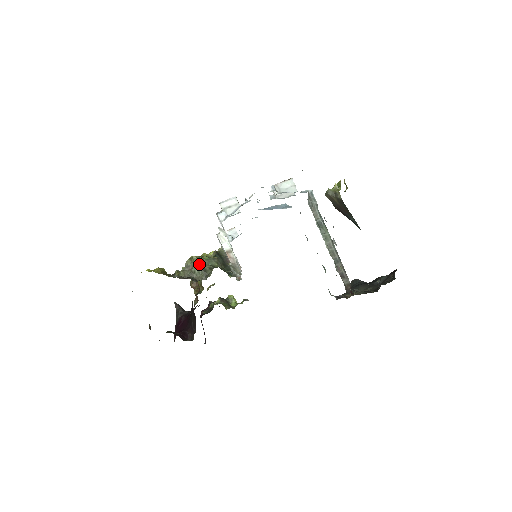
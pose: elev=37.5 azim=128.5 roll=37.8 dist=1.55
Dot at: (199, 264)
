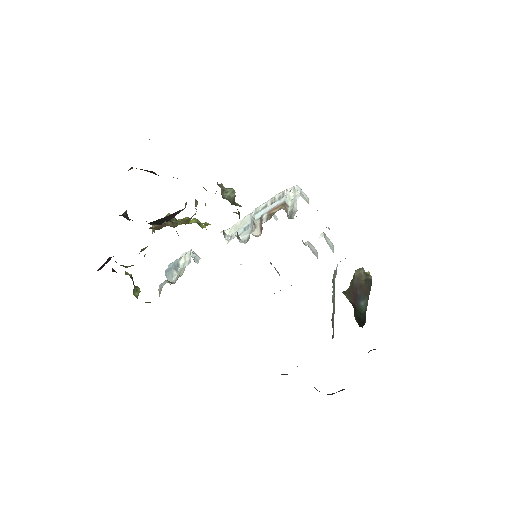
Dot at: occluded
